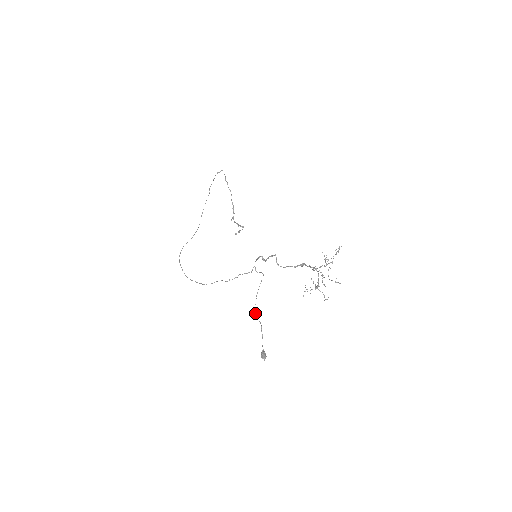
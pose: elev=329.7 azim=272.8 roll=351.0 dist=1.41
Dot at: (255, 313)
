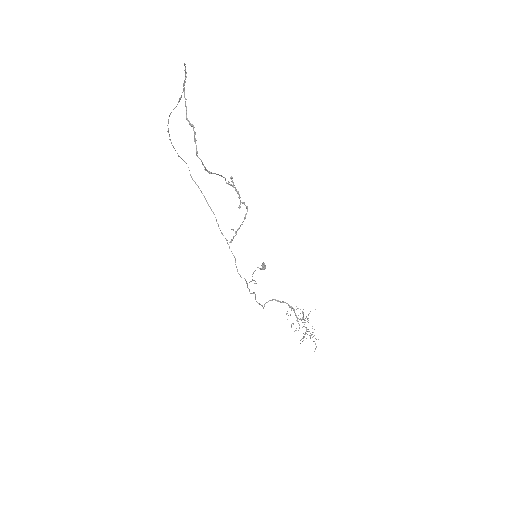
Dot at: (253, 272)
